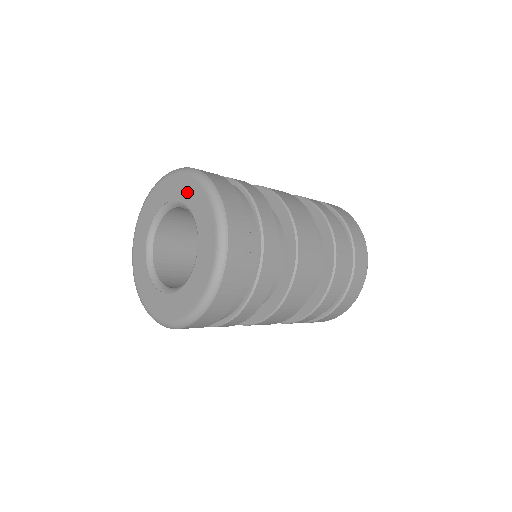
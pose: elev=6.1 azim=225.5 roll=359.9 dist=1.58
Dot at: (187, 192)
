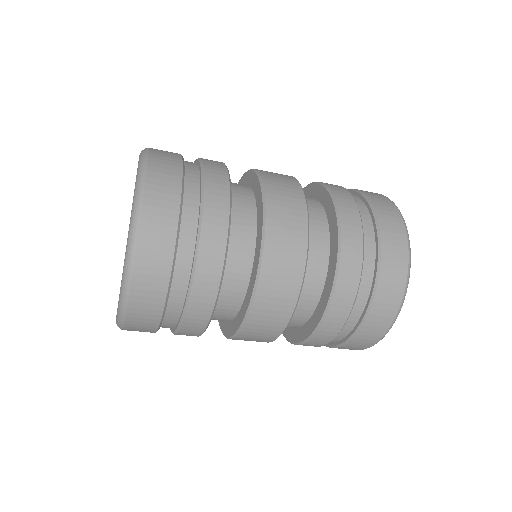
Dot at: occluded
